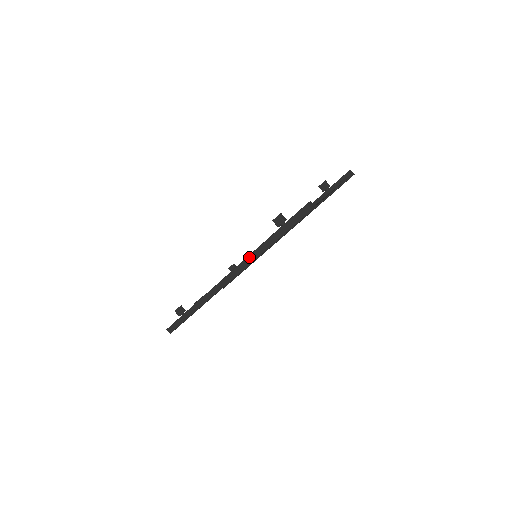
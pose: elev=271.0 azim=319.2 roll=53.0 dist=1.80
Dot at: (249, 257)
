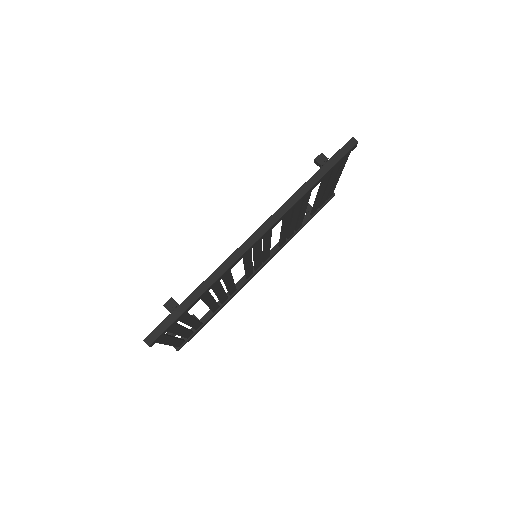
Dot at: (287, 202)
